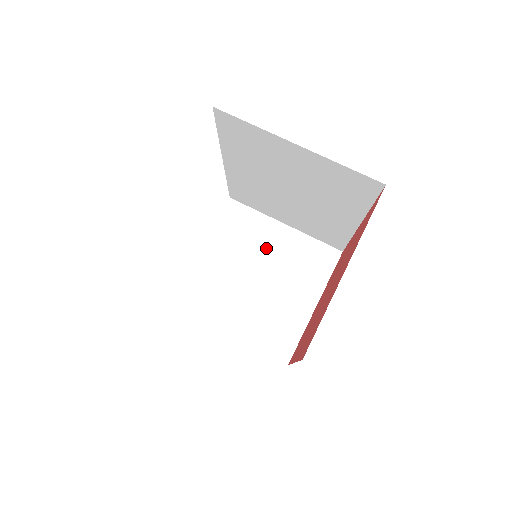
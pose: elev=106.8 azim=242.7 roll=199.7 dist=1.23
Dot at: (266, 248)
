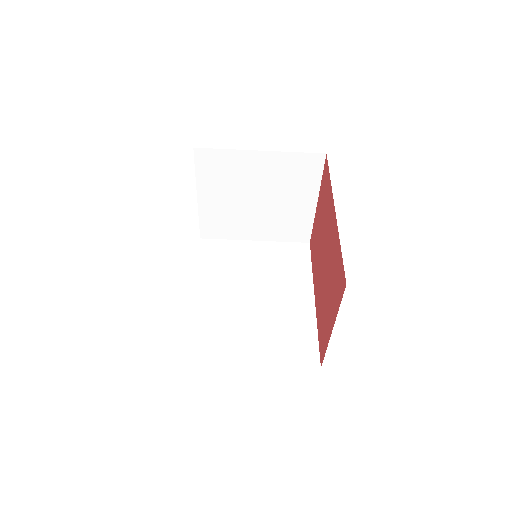
Dot at: (253, 177)
